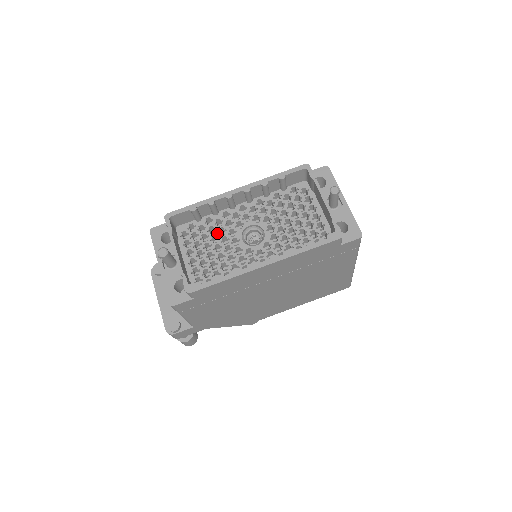
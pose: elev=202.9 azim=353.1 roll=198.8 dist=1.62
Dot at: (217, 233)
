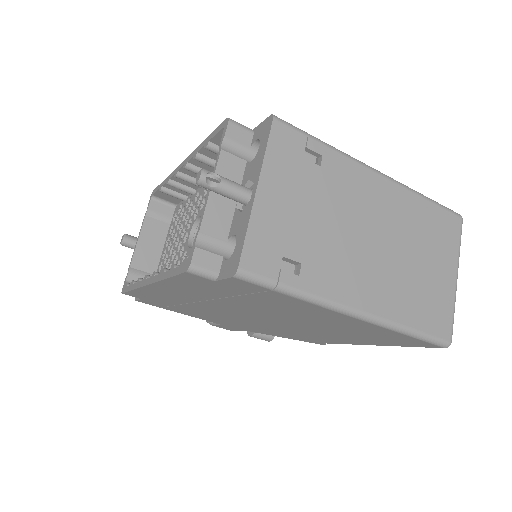
Dot at: (184, 221)
